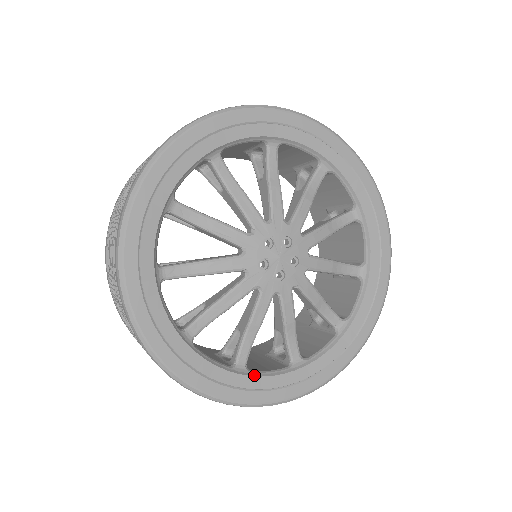
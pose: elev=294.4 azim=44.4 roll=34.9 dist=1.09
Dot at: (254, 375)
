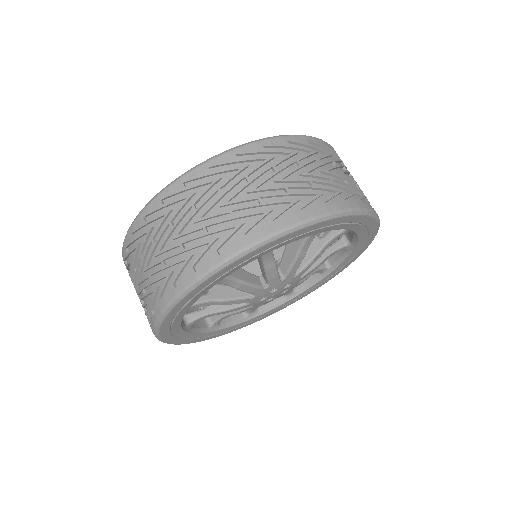
Dot at: (222, 328)
